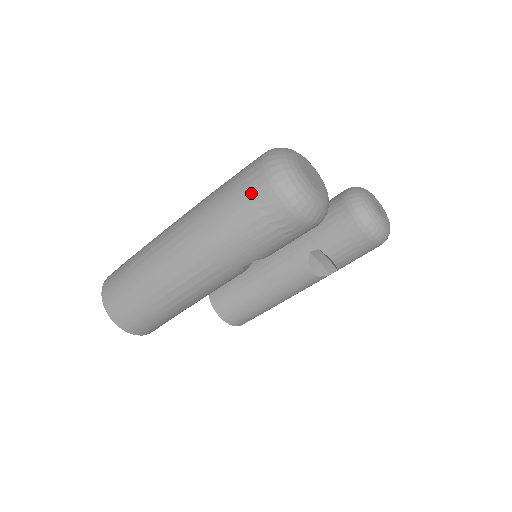
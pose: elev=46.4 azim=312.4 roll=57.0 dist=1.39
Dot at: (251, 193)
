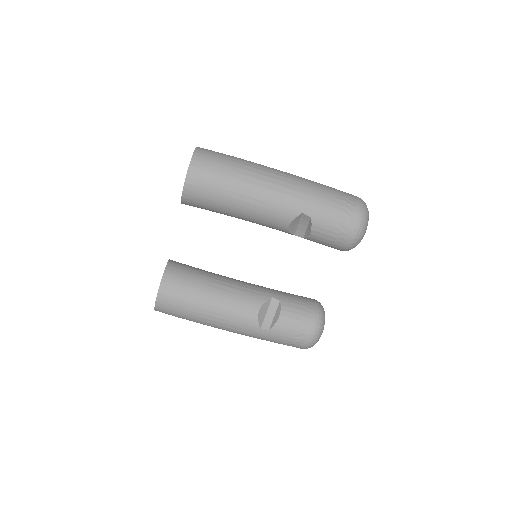
Dot at: (346, 193)
